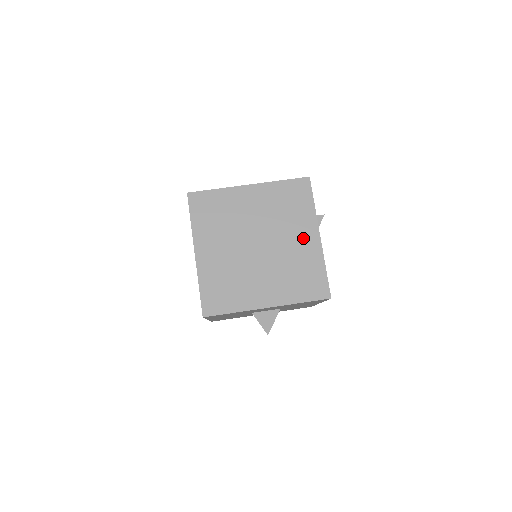
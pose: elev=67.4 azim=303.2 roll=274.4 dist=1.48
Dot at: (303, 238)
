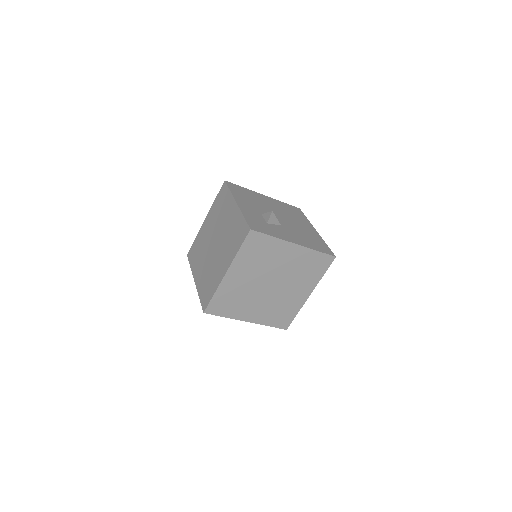
Dot at: (288, 256)
